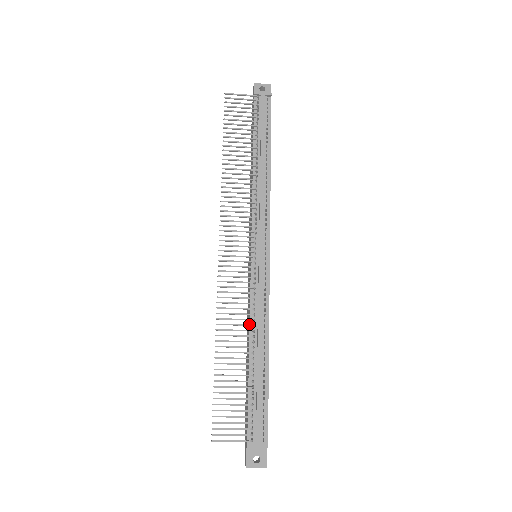
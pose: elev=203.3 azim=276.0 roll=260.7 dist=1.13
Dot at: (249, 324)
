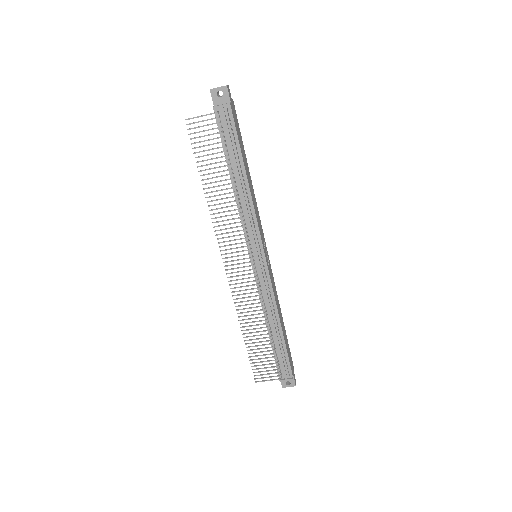
Dot at: (261, 313)
